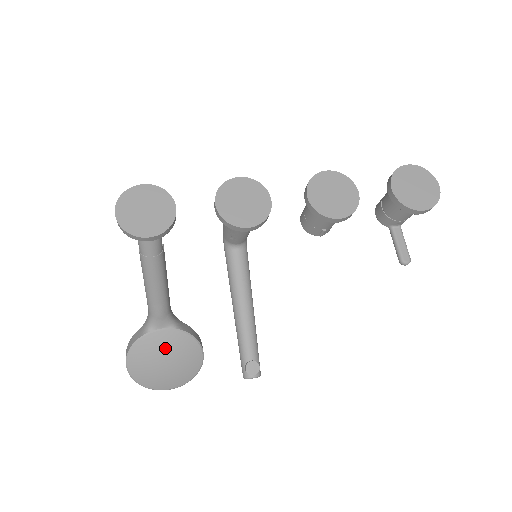
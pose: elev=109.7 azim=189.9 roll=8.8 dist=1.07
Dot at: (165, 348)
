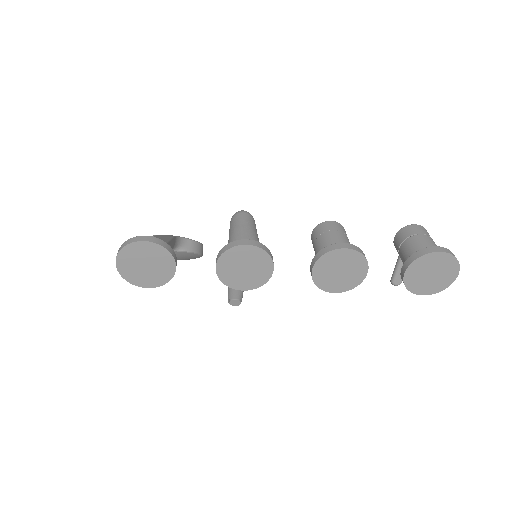
Dot at: occluded
